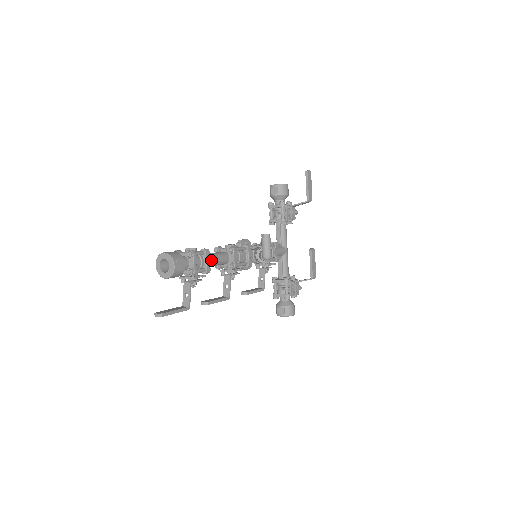
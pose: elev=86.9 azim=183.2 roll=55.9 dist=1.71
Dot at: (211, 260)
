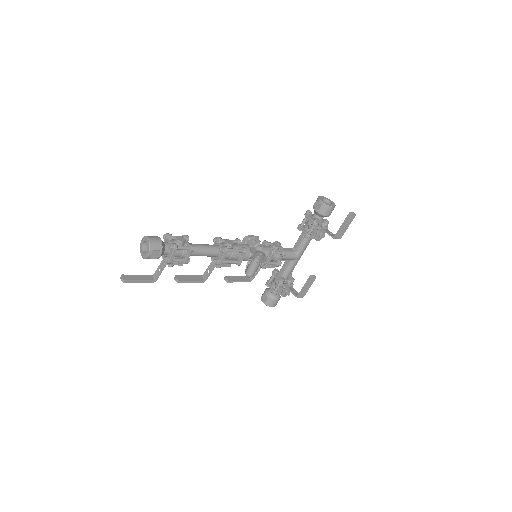
Dot at: (196, 253)
